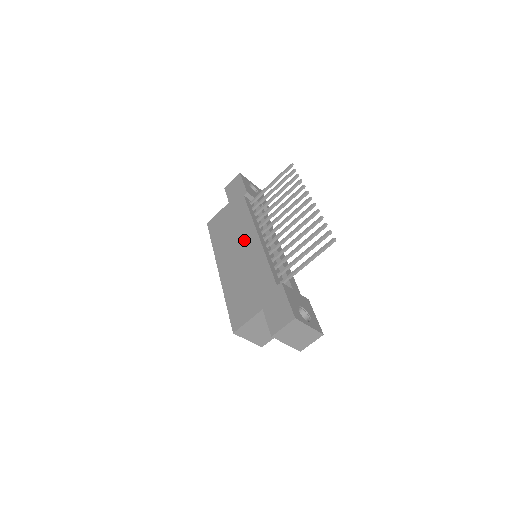
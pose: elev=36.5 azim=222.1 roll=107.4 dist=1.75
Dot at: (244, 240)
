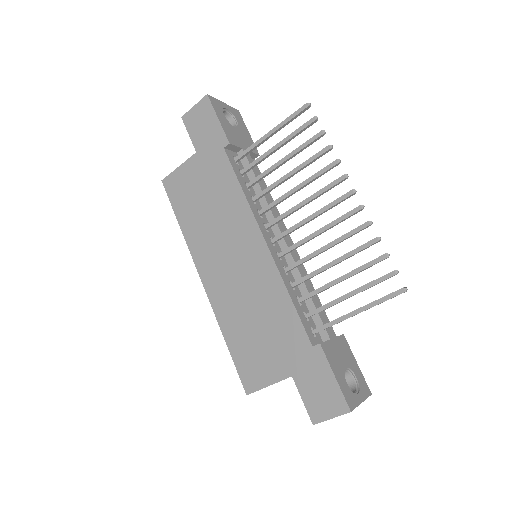
Dot at: (240, 241)
